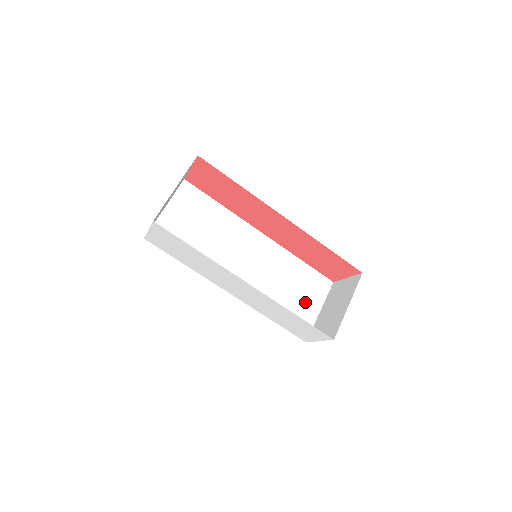
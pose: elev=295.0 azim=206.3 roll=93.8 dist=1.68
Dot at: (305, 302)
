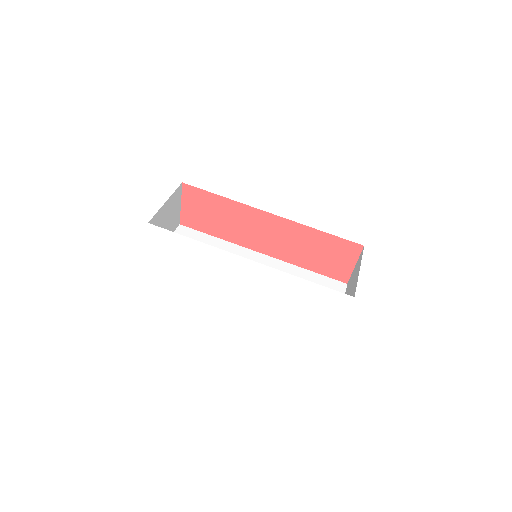
Dot at: occluded
